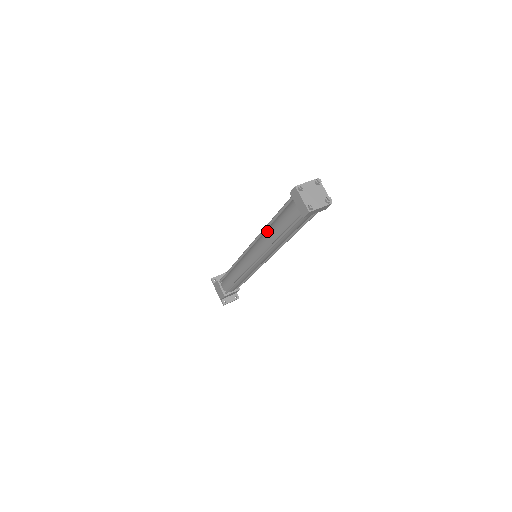
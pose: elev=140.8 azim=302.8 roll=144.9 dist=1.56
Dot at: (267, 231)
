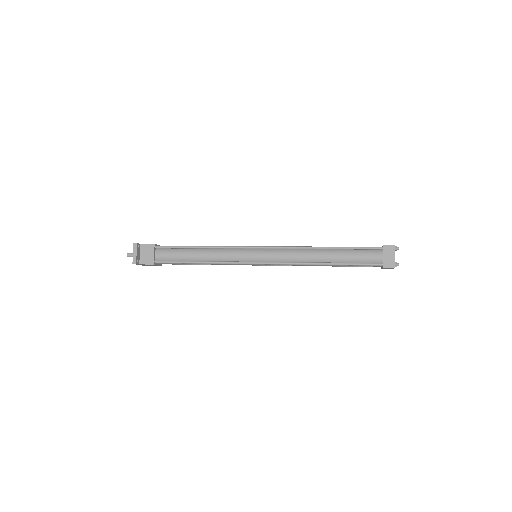
Dot at: (315, 264)
